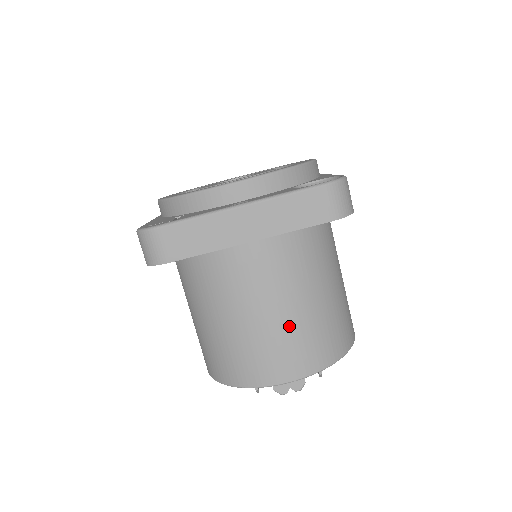
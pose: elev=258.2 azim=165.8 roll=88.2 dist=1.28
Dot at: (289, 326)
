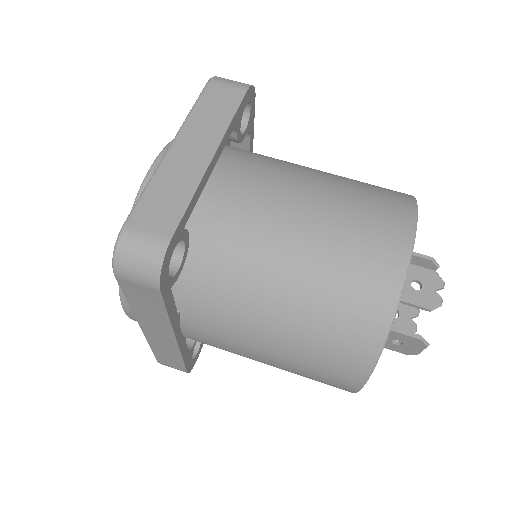
Dot at: (341, 202)
